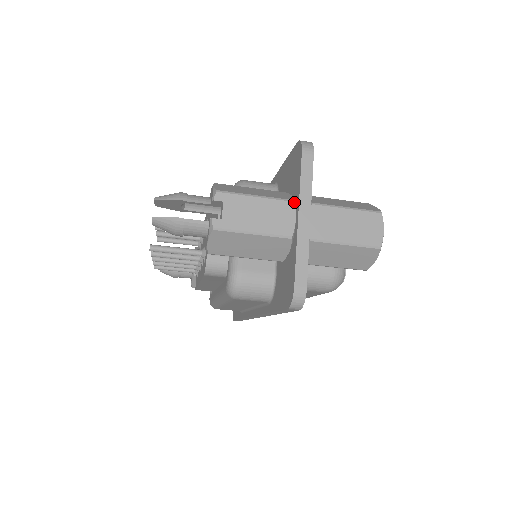
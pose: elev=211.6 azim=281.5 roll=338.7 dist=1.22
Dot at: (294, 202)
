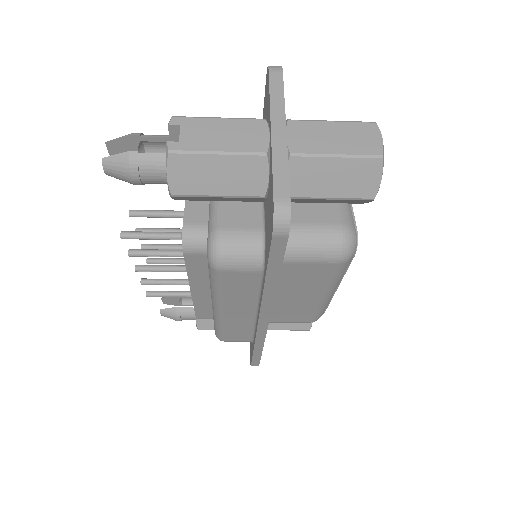
Dot at: (266, 120)
